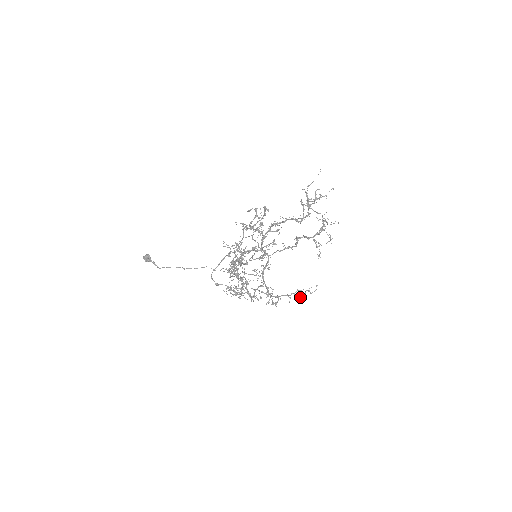
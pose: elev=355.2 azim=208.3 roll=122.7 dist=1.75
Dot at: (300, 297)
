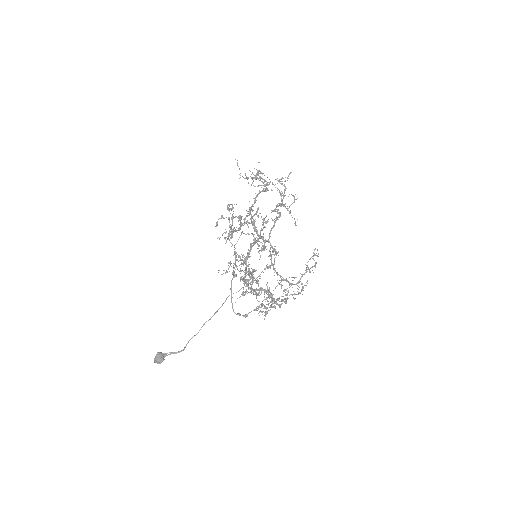
Dot at: (312, 270)
